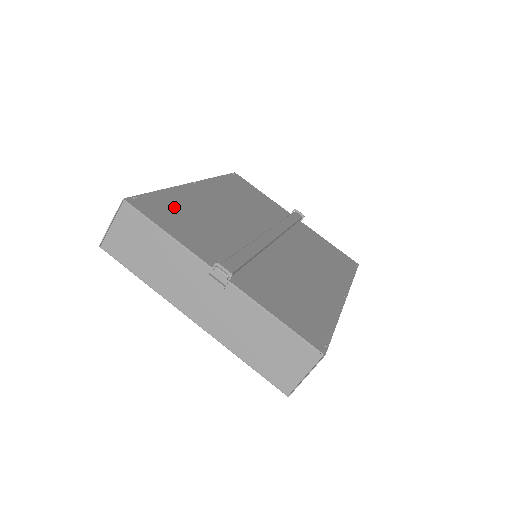
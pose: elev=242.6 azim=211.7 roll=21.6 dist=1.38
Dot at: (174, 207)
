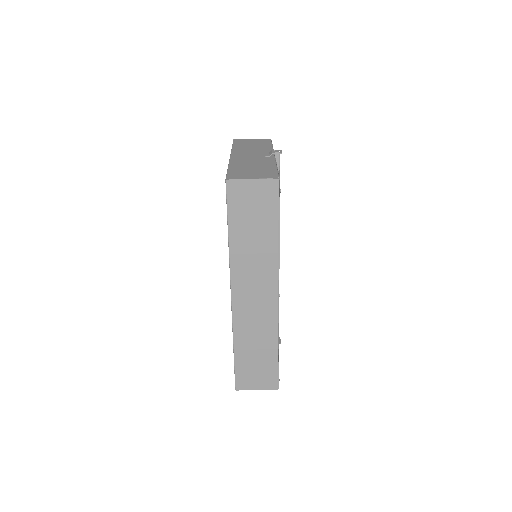
Dot at: occluded
